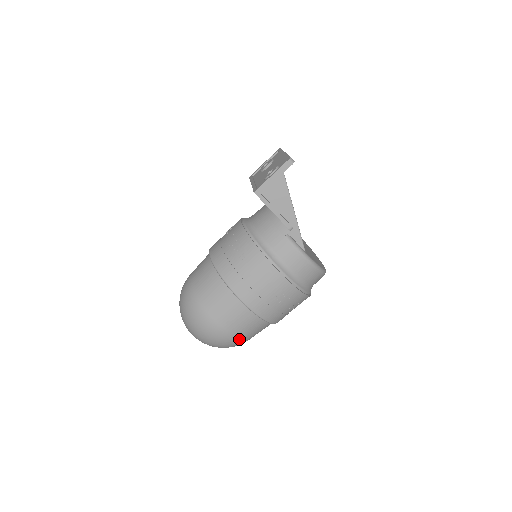
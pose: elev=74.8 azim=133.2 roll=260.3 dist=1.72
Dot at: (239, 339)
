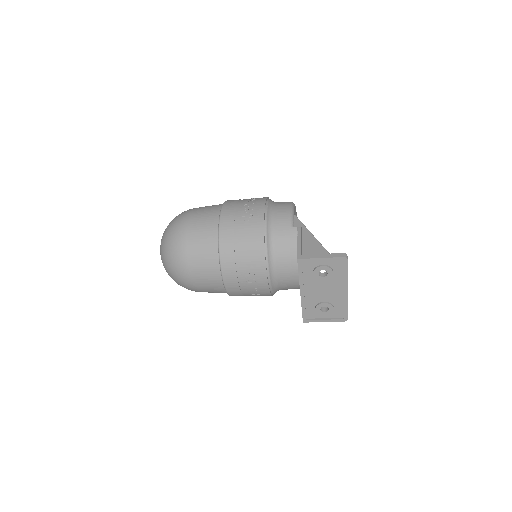
Dot at: occluded
